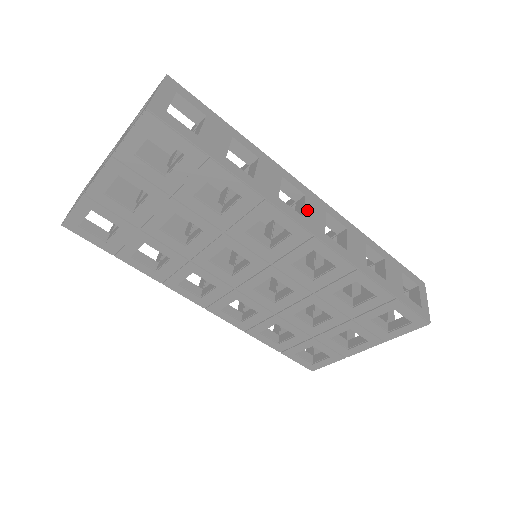
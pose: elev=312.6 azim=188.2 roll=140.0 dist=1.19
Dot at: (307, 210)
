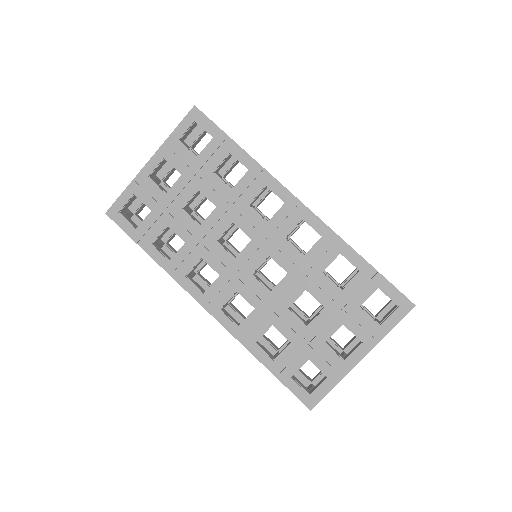
Dot at: occluded
